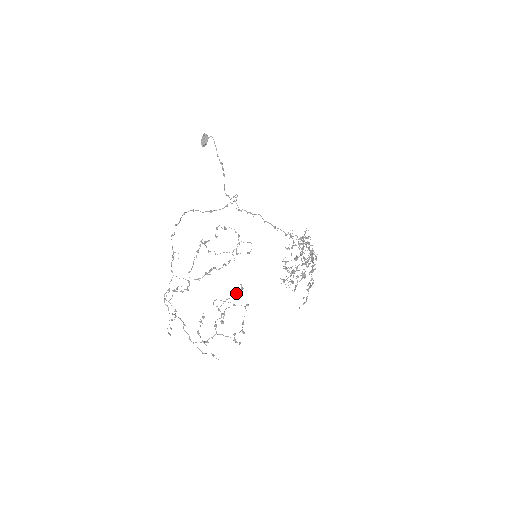
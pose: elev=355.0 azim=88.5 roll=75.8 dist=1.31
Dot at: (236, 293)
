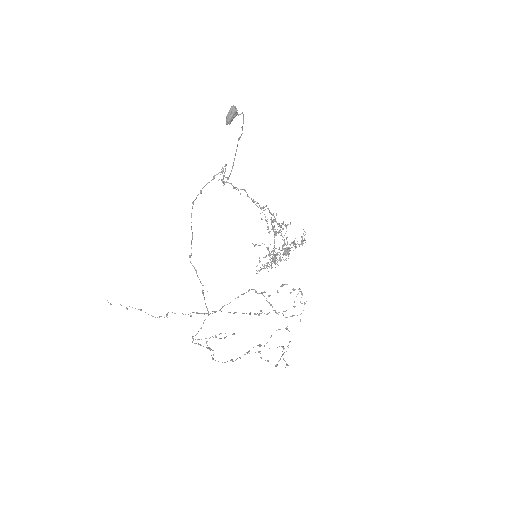
Dot at: occluded
